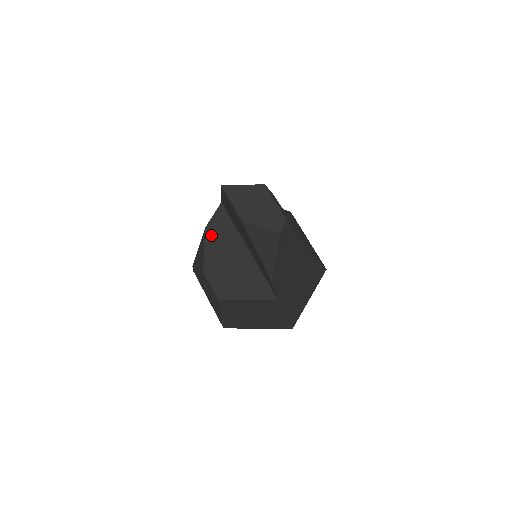
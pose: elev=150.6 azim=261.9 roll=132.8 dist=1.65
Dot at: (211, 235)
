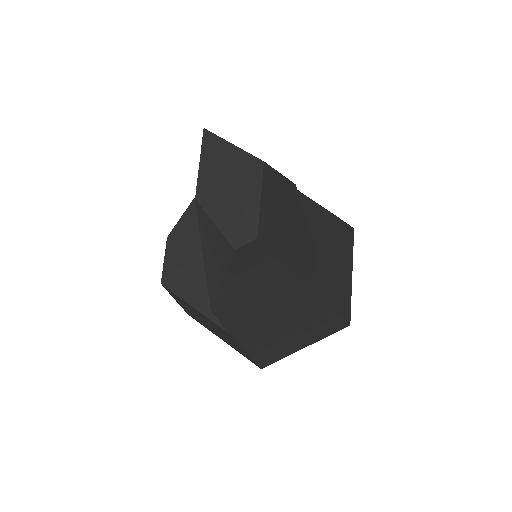
Dot at: occluded
